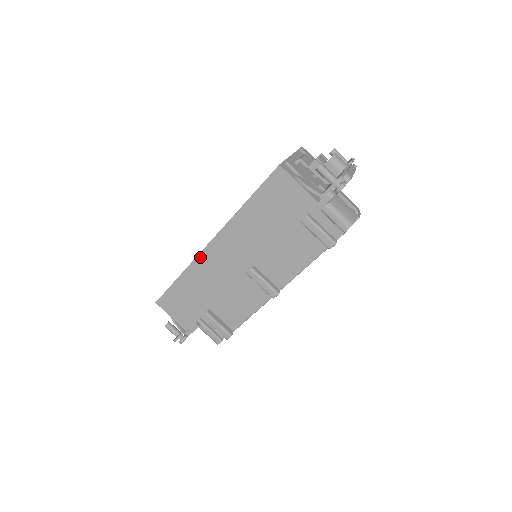
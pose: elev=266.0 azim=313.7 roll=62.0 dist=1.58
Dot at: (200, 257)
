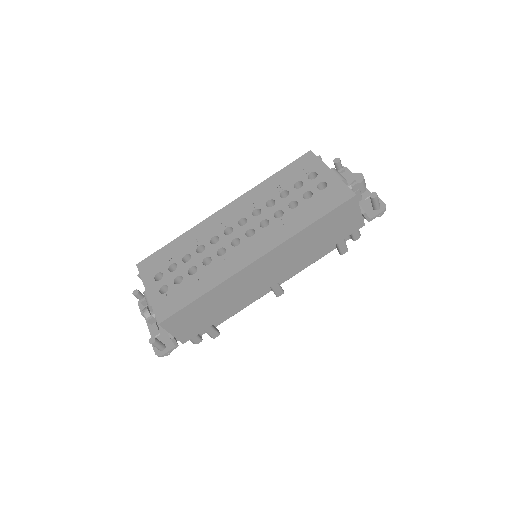
Dot at: (239, 274)
